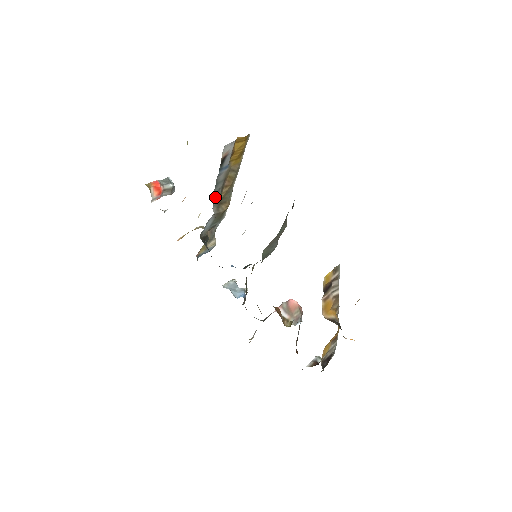
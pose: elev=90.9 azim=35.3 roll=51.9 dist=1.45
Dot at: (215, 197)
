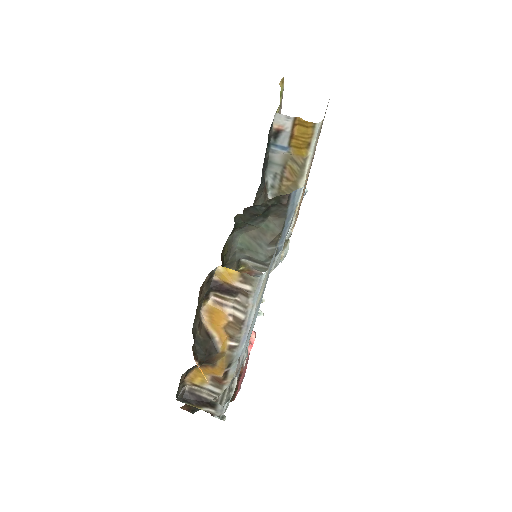
Dot at: (272, 182)
